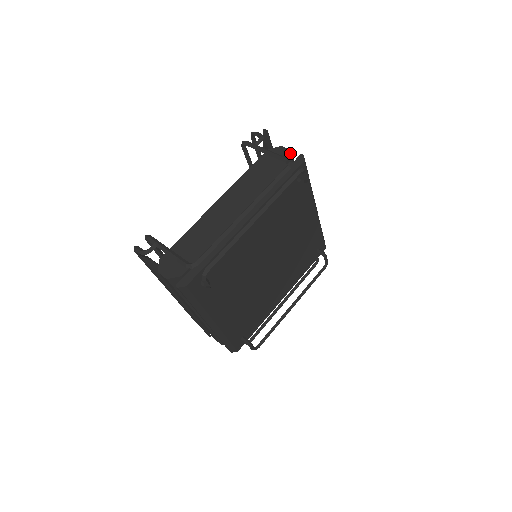
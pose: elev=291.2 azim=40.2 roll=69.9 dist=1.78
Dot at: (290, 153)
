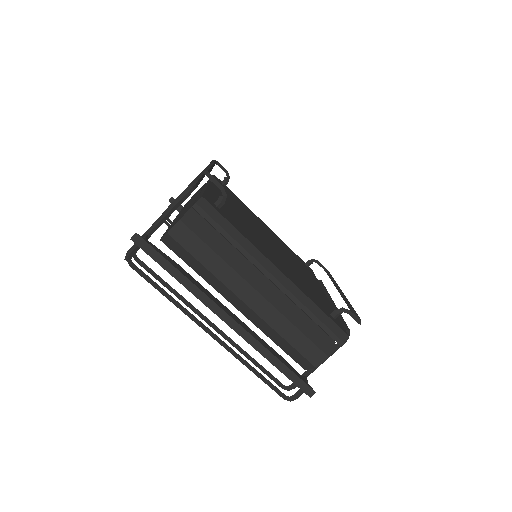
Dot at: occluded
